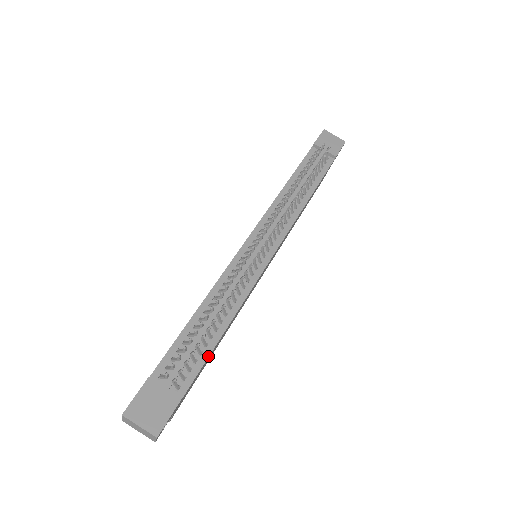
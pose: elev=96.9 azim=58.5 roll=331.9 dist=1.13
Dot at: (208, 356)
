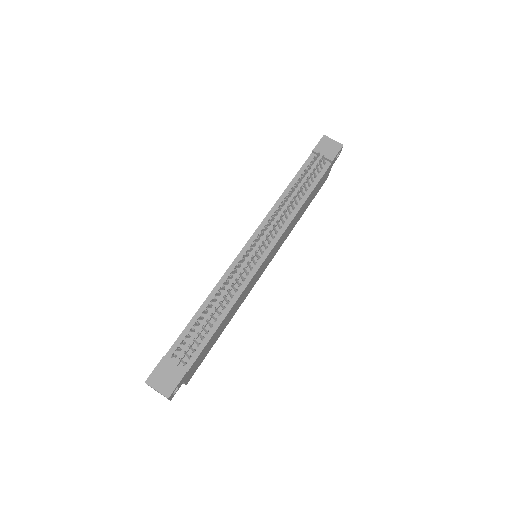
Dot at: (208, 340)
